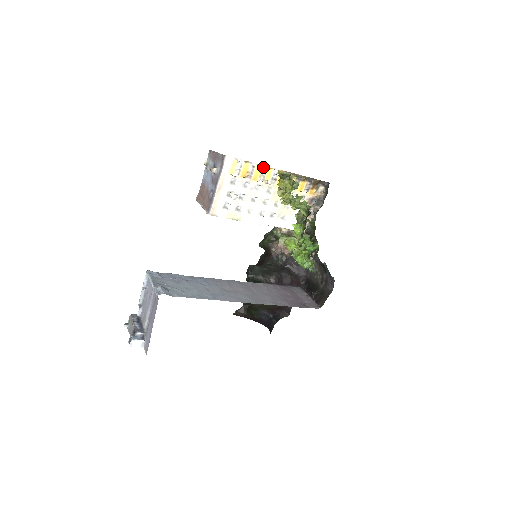
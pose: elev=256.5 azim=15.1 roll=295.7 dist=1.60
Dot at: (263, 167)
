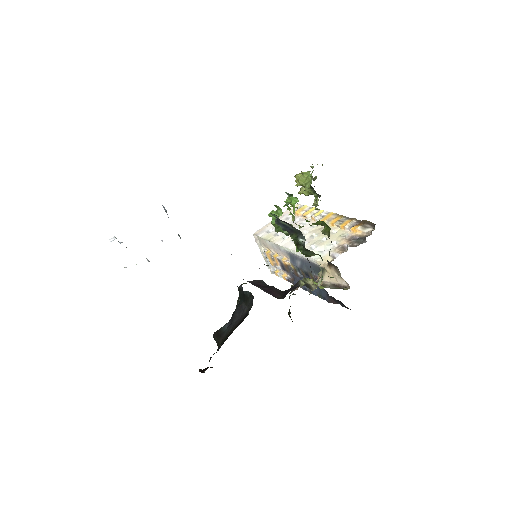
Dot at: occluded
